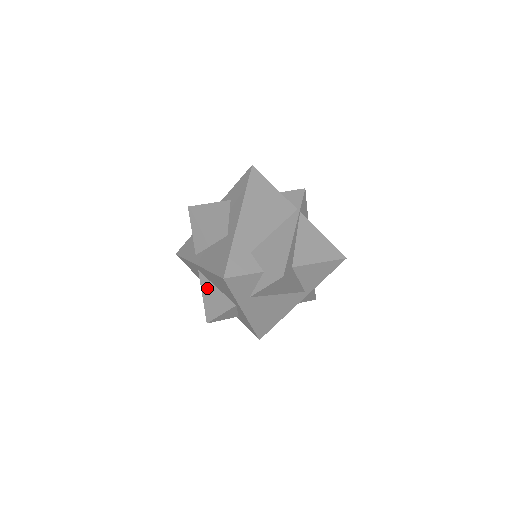
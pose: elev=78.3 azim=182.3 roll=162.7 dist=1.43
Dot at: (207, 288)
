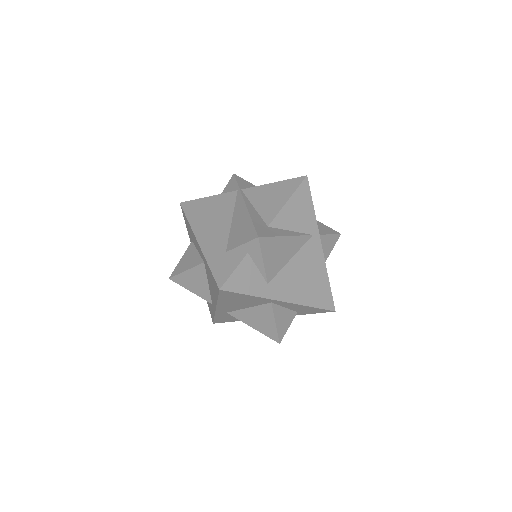
Dot at: (246, 317)
